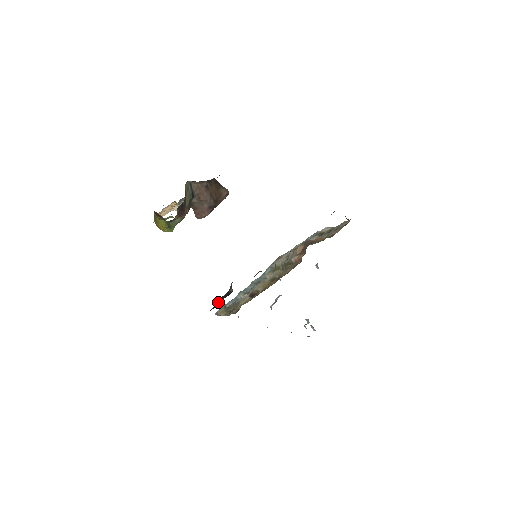
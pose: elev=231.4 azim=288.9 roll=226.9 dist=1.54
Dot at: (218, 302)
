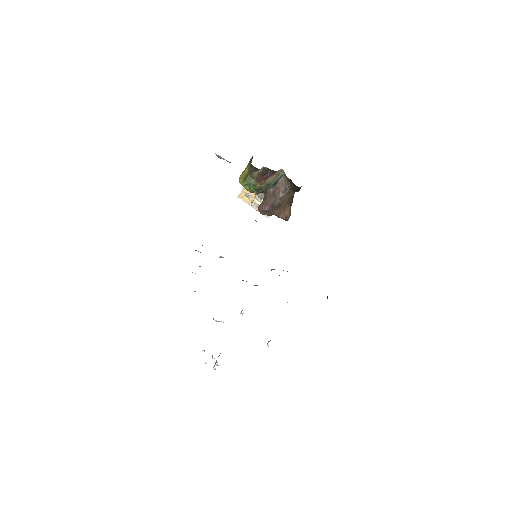
Dot at: occluded
